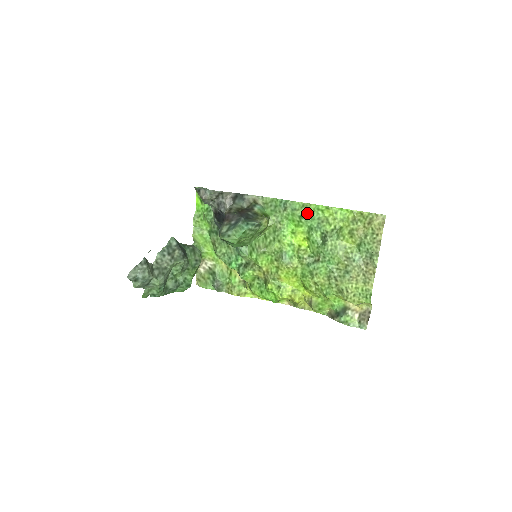
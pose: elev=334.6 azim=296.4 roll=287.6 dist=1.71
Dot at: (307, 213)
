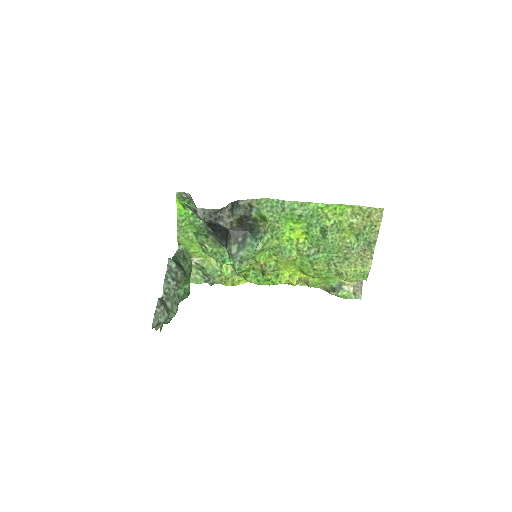
Dot at: (306, 212)
